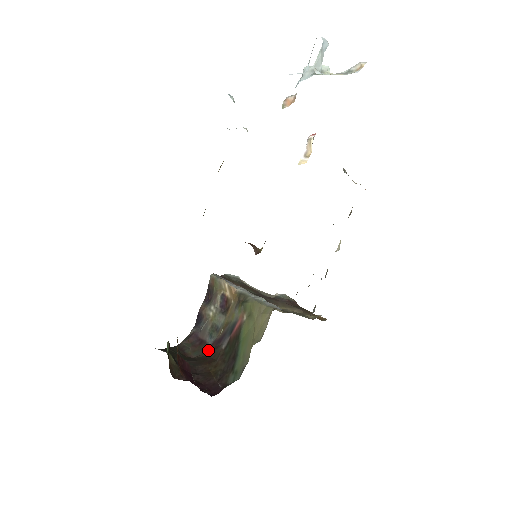
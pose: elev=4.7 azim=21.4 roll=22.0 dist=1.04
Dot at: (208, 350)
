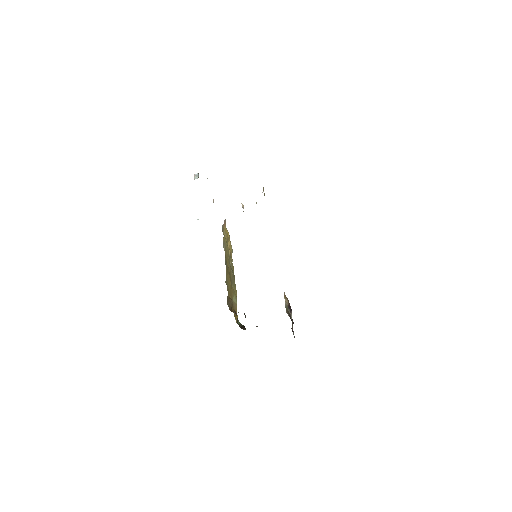
Dot at: occluded
